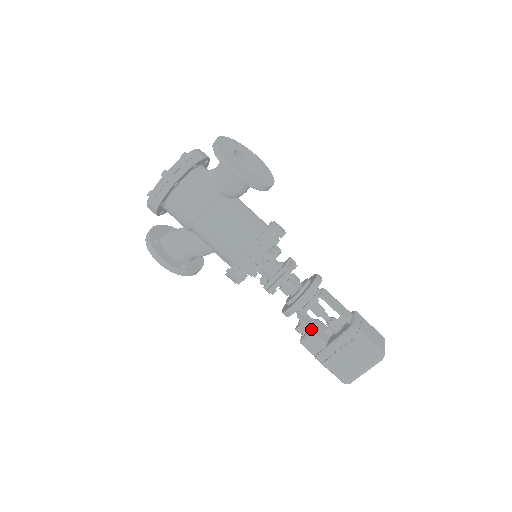
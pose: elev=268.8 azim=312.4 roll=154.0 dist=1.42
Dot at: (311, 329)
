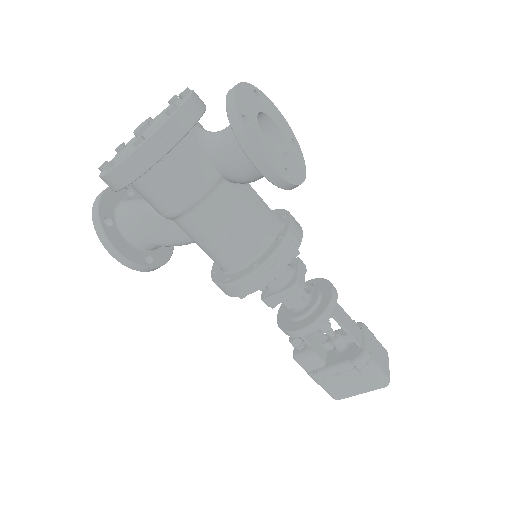
Dot at: (310, 344)
